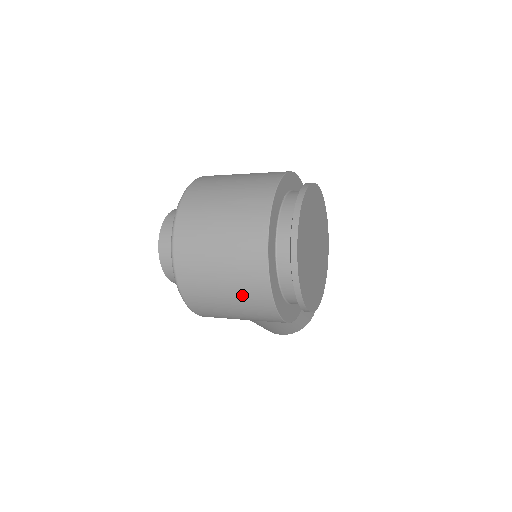
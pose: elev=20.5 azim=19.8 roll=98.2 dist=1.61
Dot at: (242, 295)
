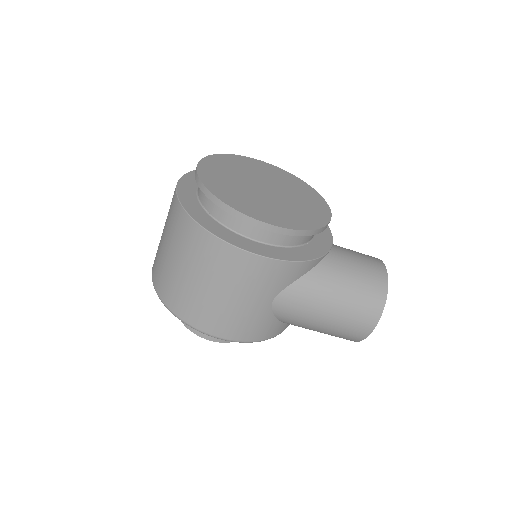
Dot at: (196, 260)
